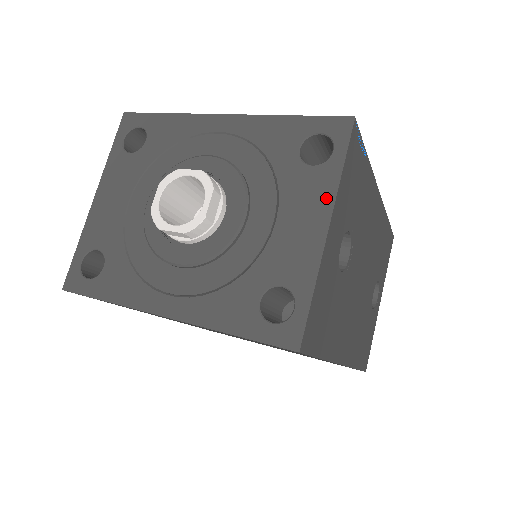
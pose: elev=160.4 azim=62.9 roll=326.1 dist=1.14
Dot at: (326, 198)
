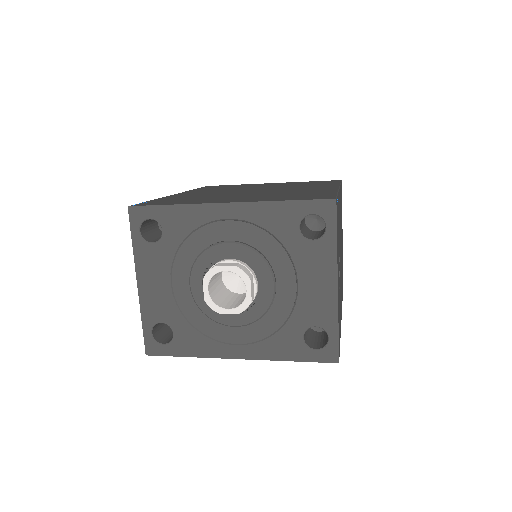
Dot at: (330, 264)
